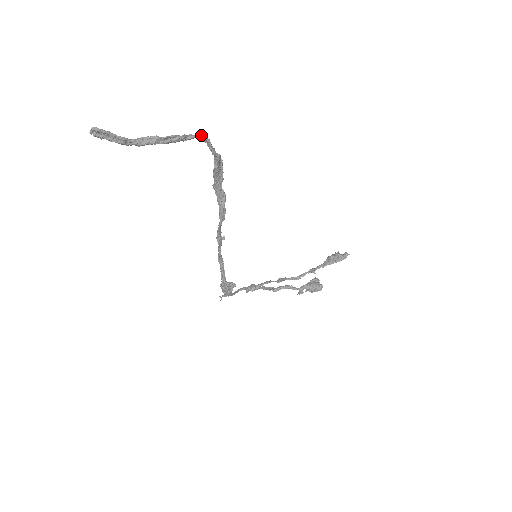
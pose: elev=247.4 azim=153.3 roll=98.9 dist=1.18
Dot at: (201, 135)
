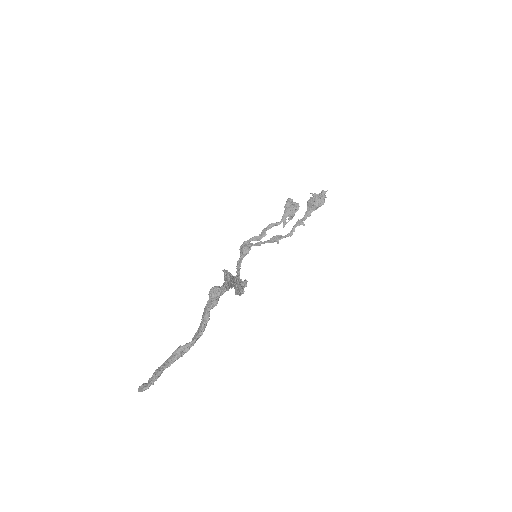
Dot at: (218, 294)
